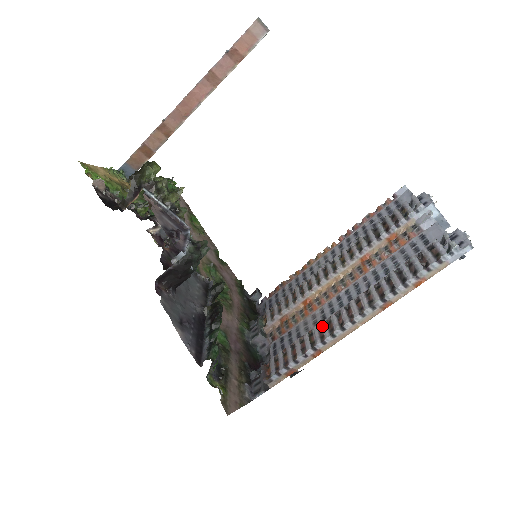
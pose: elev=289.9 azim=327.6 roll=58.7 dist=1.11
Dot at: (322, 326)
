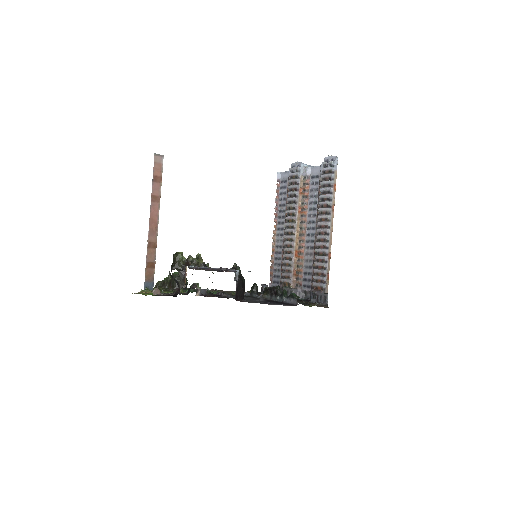
Dot at: (318, 245)
